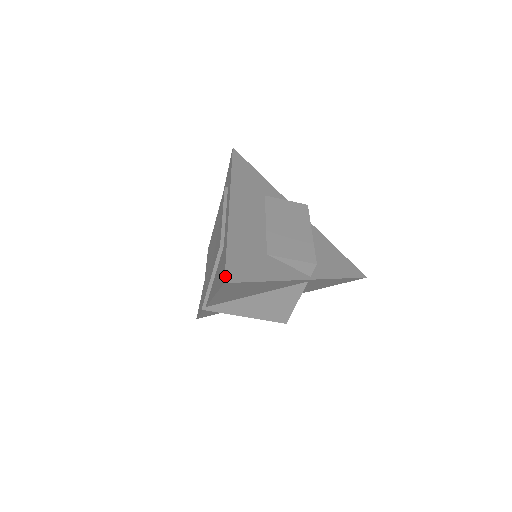
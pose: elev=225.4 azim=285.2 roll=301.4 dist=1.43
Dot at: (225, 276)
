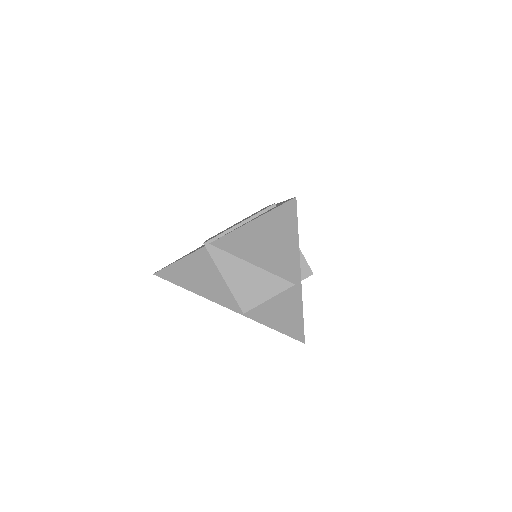
Dot at: occluded
